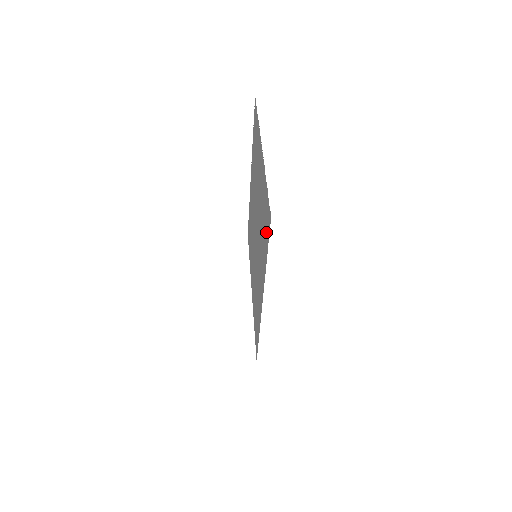
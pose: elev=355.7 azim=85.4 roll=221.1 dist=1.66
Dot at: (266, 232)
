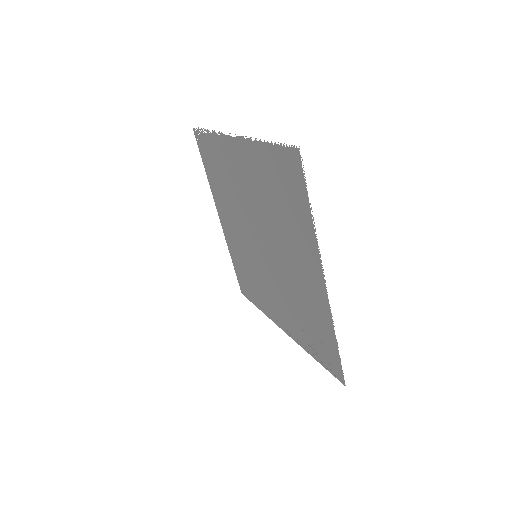
Dot at: (321, 352)
